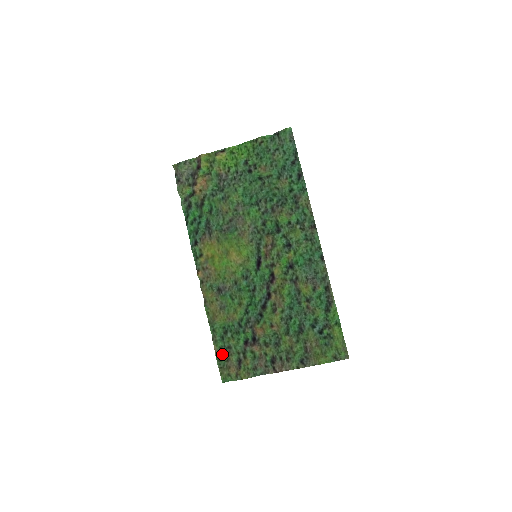
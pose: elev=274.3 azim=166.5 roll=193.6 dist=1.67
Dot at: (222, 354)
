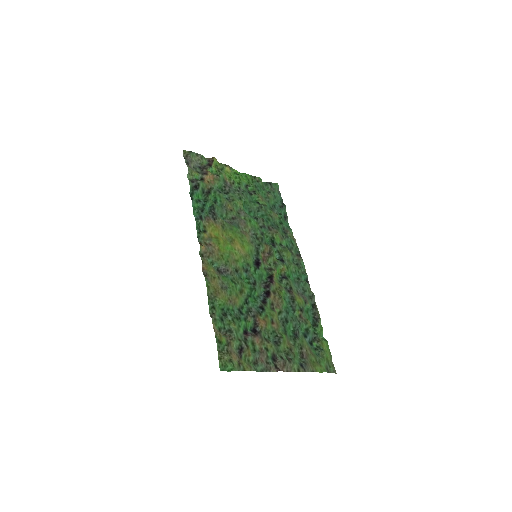
Dot at: (223, 335)
